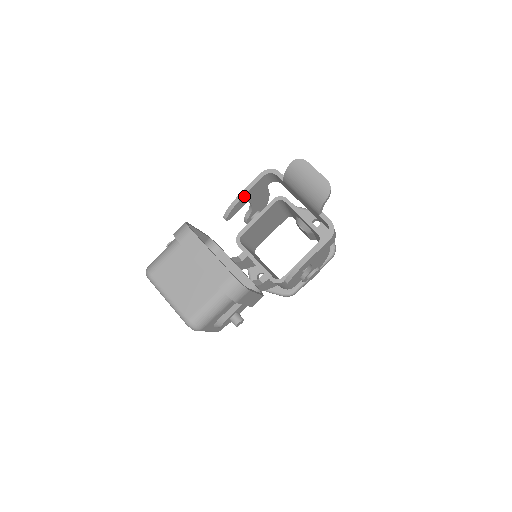
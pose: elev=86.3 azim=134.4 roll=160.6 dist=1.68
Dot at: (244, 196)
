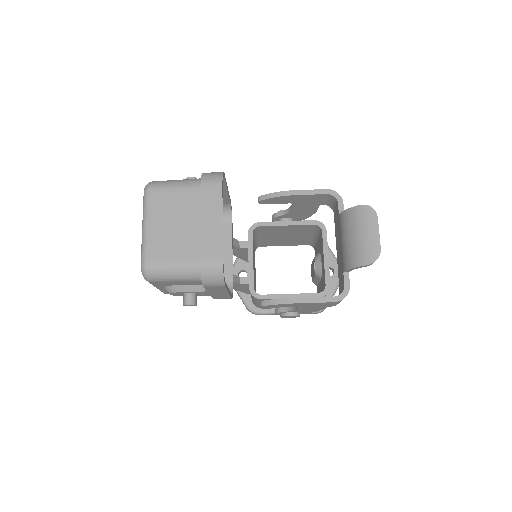
Dot at: (293, 196)
